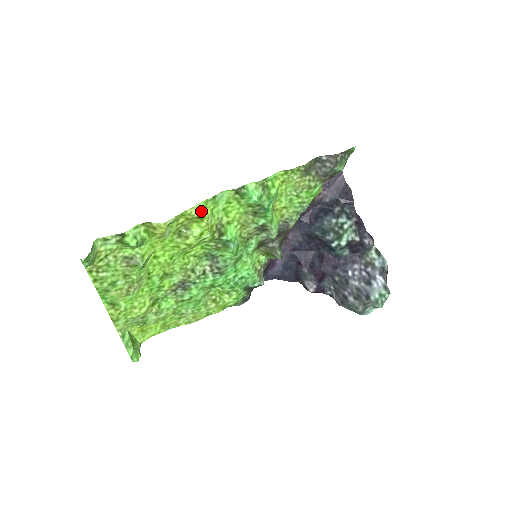
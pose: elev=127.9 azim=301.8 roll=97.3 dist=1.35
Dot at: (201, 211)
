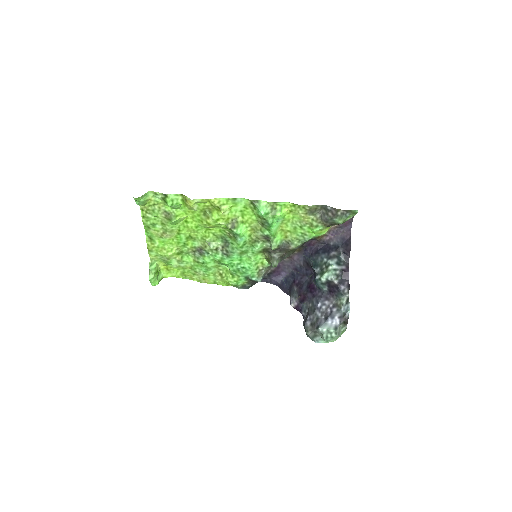
Dot at: (222, 204)
